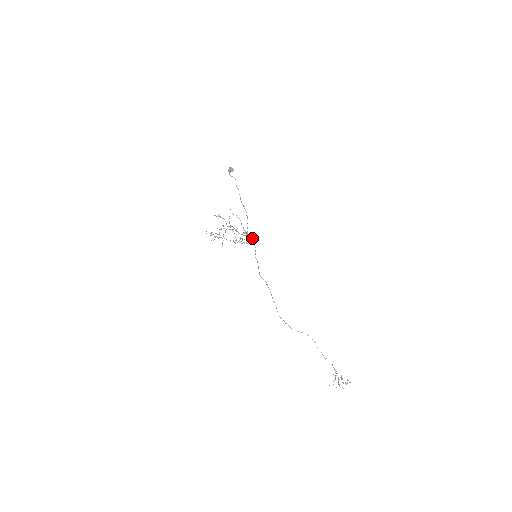
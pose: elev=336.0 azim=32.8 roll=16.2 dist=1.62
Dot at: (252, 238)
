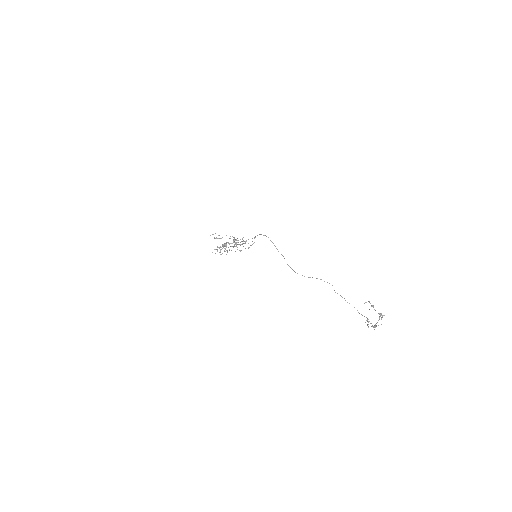
Dot at: occluded
